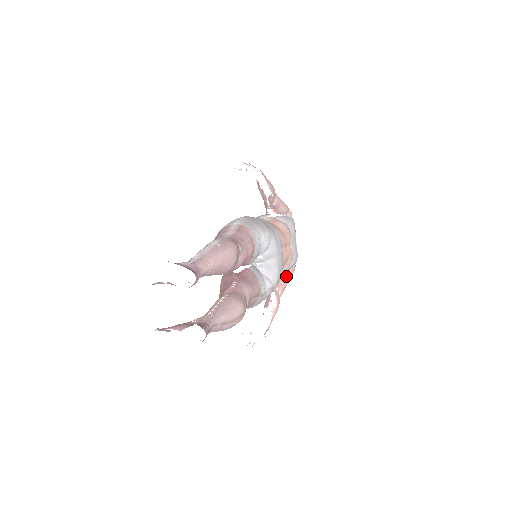
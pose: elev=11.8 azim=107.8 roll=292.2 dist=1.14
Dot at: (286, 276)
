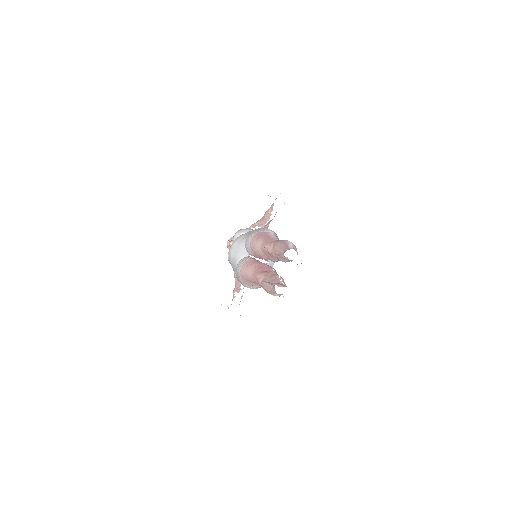
Dot at: occluded
